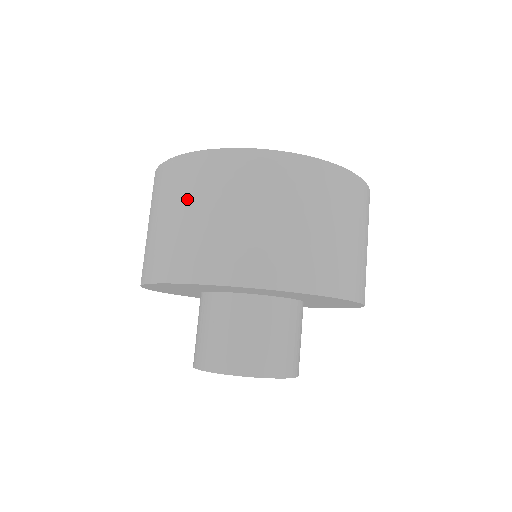
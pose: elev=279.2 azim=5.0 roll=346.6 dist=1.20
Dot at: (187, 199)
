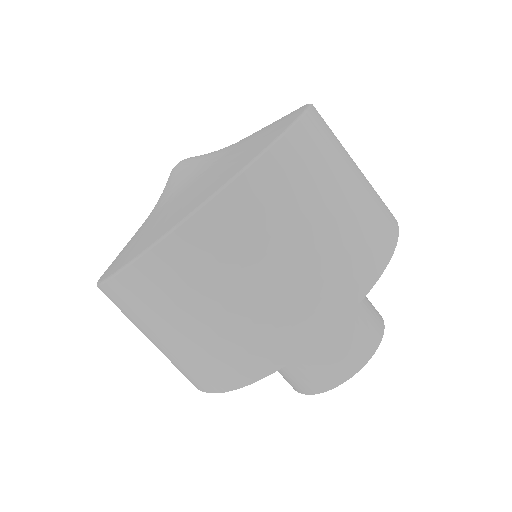
Dot at: occluded
